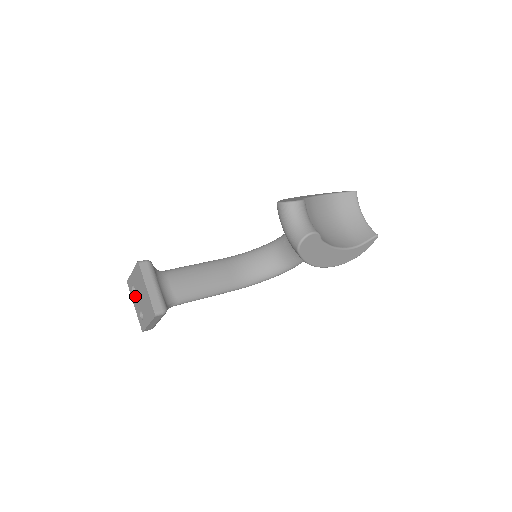
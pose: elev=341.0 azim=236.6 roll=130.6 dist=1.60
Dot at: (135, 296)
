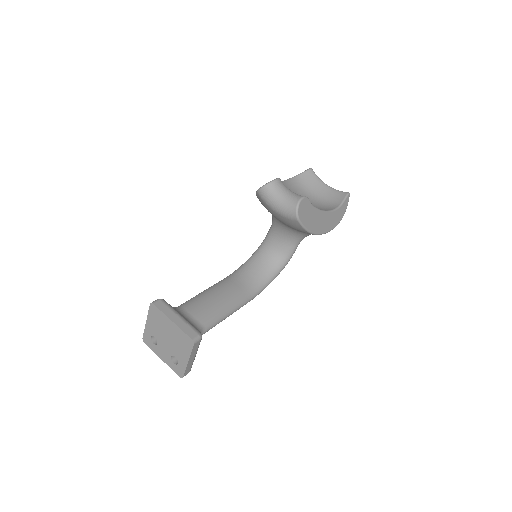
Dot at: (159, 346)
